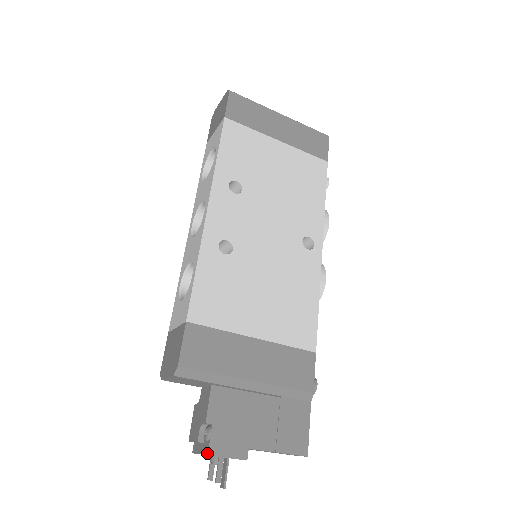
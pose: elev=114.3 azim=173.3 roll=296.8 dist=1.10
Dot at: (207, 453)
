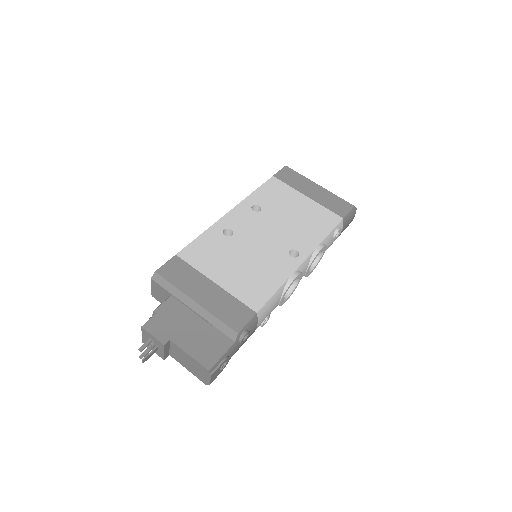
Dot at: (142, 326)
